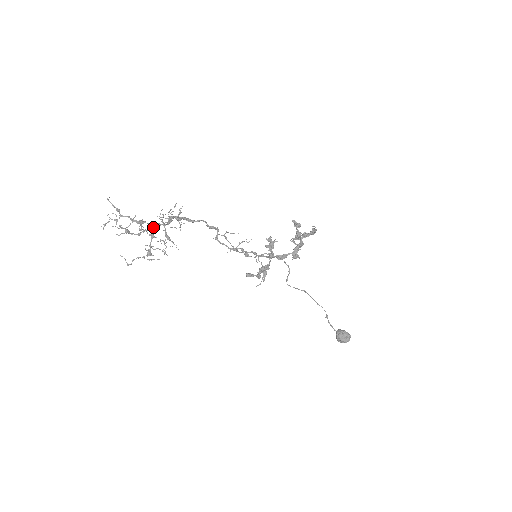
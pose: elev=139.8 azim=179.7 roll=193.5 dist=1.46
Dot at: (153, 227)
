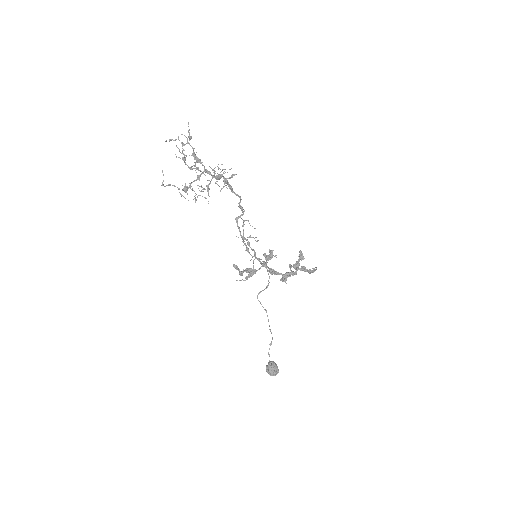
Dot at: occluded
